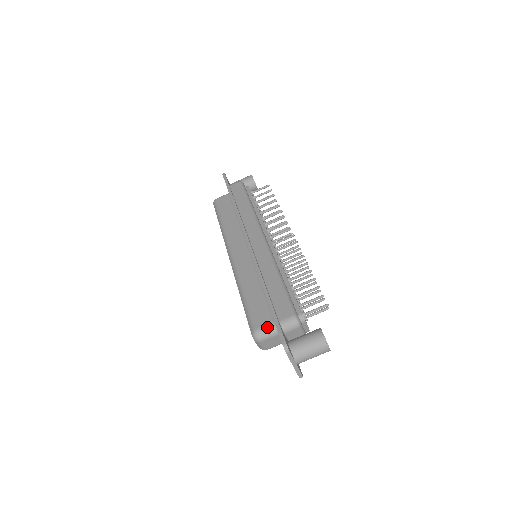
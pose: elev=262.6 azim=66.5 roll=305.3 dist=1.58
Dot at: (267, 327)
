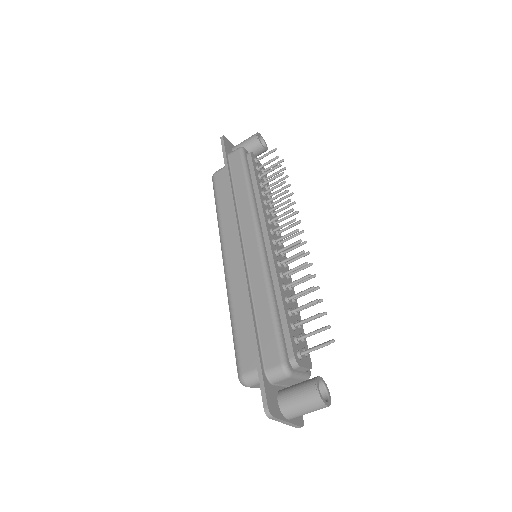
Dot at: (254, 372)
